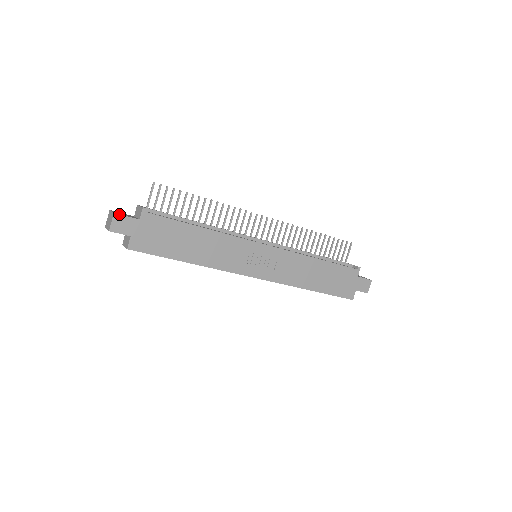
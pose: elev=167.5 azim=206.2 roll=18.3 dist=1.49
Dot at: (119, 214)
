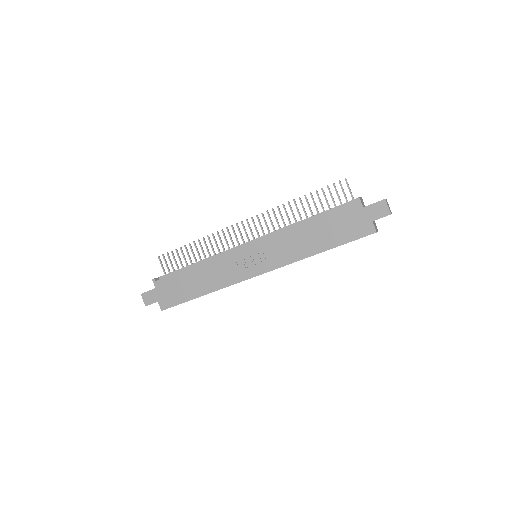
Dot at: (144, 293)
